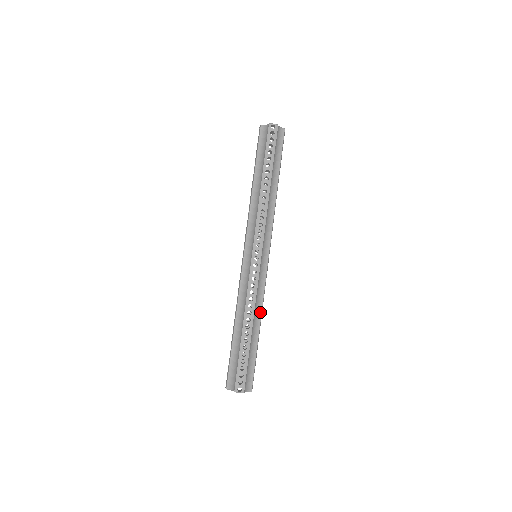
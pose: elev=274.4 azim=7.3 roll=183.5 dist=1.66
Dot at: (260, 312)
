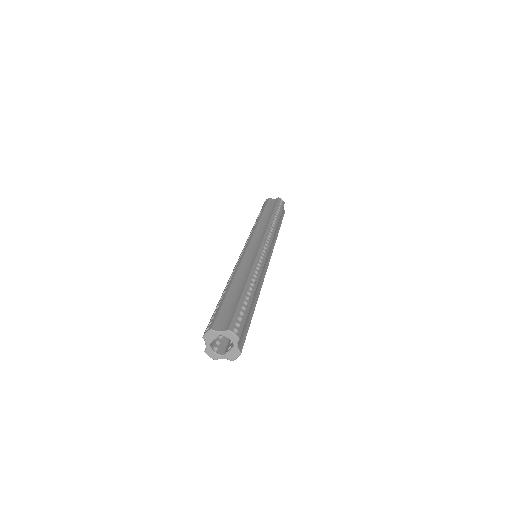
Dot at: (259, 290)
